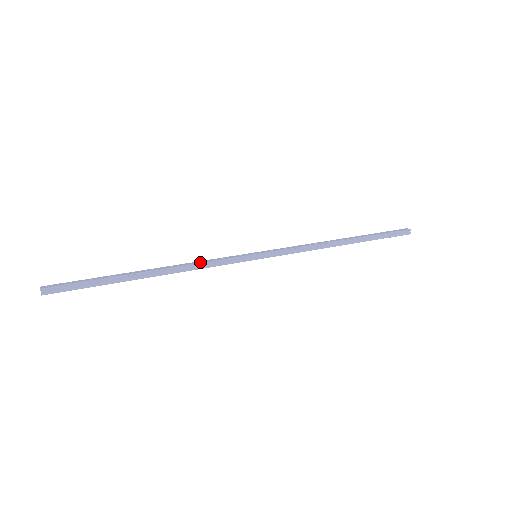
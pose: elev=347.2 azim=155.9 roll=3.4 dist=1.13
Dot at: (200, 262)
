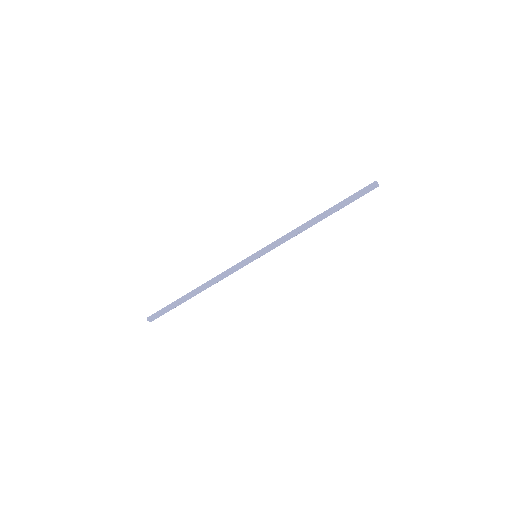
Dot at: (222, 274)
